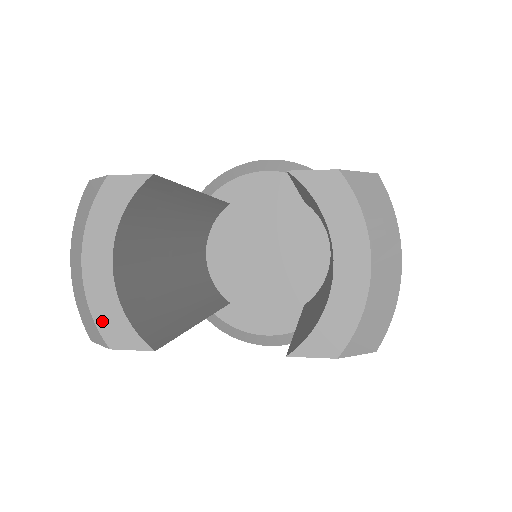
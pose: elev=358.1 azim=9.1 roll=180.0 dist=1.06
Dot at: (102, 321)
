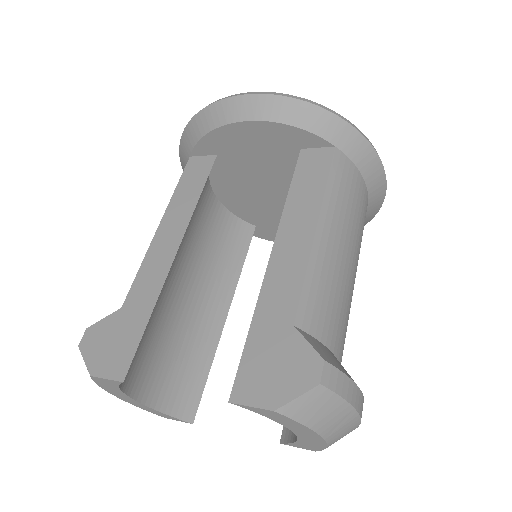
Dot at: (150, 411)
